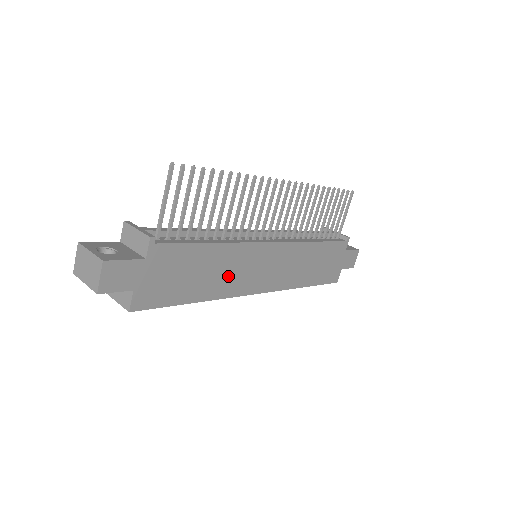
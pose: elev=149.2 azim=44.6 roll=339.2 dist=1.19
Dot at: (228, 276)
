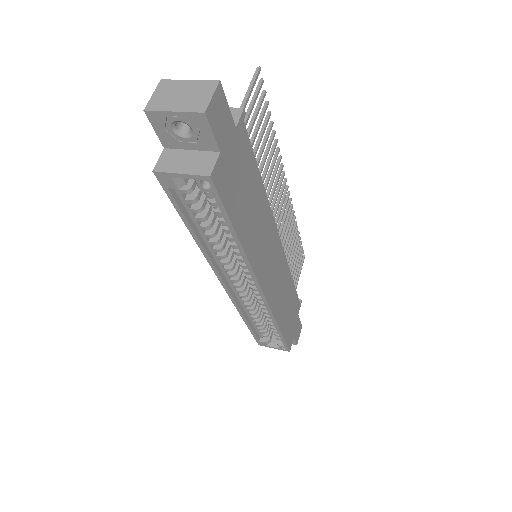
Dot at: (258, 238)
